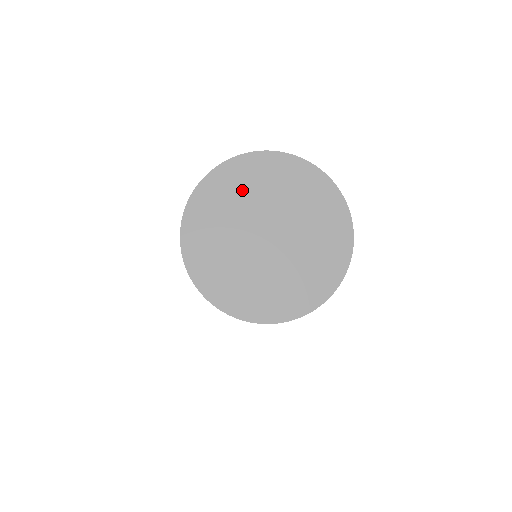
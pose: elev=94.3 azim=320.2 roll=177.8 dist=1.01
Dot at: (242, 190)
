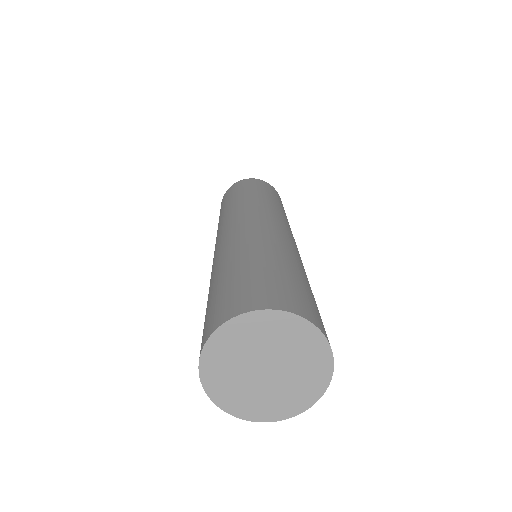
Dot at: (281, 335)
